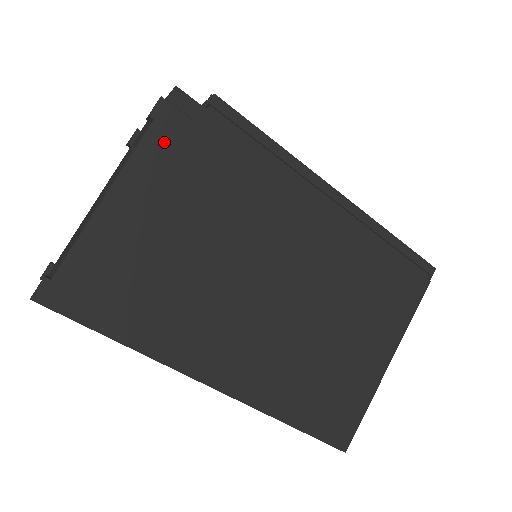
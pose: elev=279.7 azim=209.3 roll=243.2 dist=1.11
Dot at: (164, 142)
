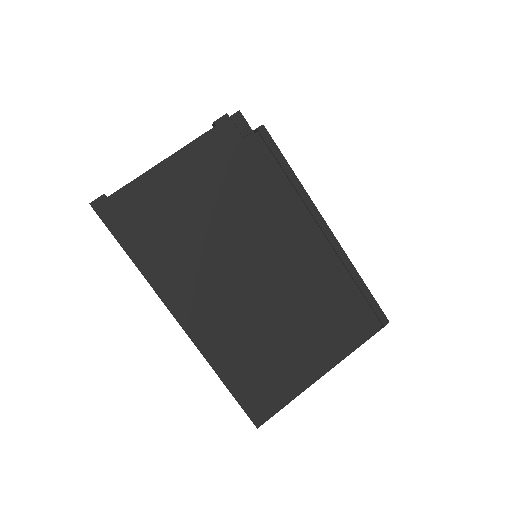
Dot at: (216, 142)
